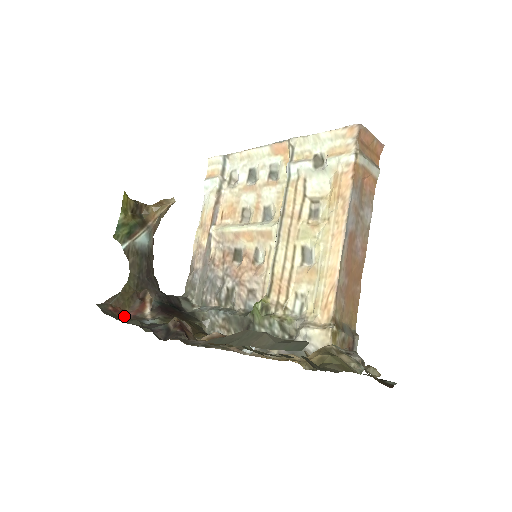
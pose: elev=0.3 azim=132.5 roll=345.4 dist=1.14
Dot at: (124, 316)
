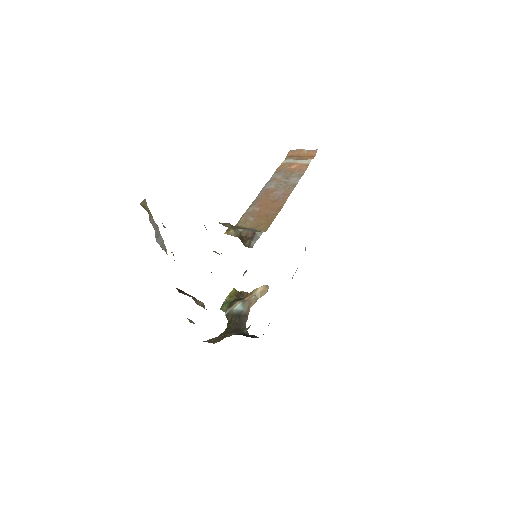
Dot at: occluded
